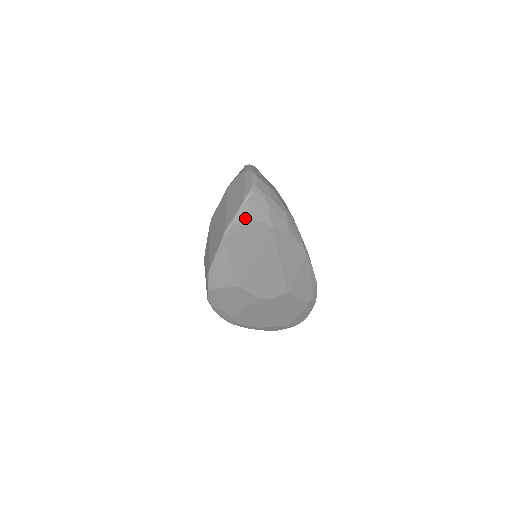
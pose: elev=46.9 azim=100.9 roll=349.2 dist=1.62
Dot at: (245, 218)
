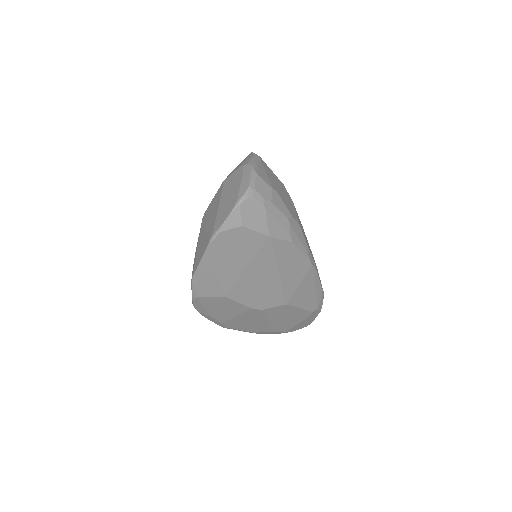
Dot at: (236, 225)
